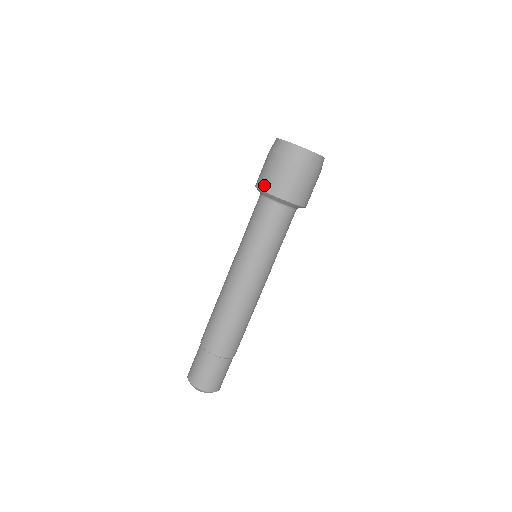
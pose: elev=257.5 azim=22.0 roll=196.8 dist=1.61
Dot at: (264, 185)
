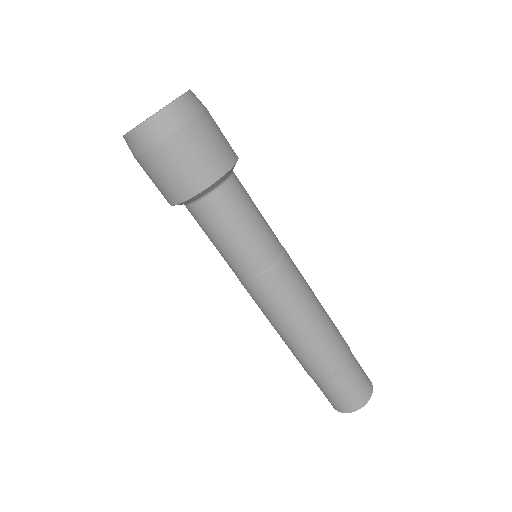
Dot at: (199, 182)
